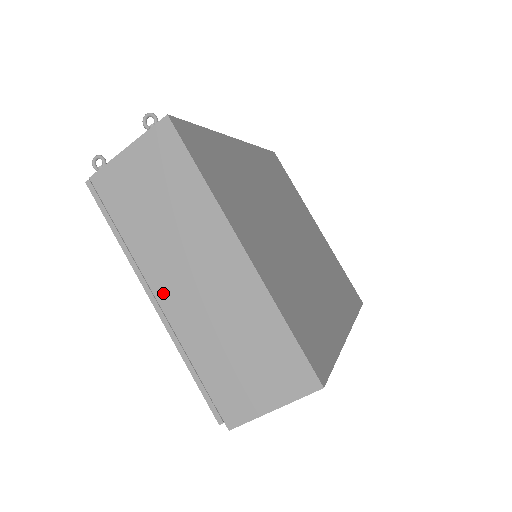
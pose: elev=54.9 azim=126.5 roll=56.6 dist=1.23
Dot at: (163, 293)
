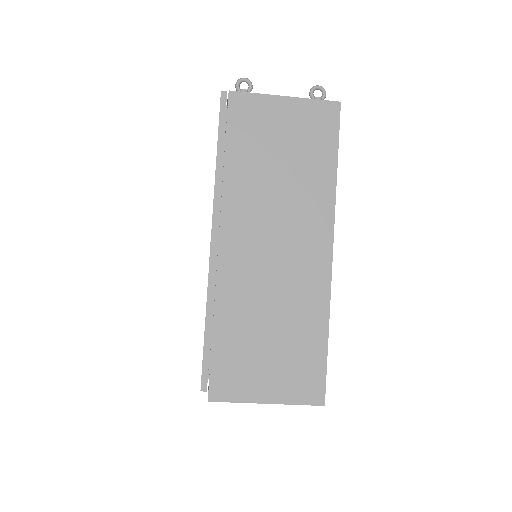
Dot at: (230, 239)
